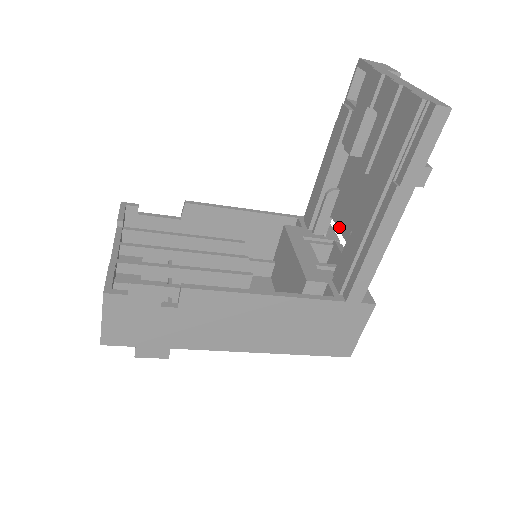
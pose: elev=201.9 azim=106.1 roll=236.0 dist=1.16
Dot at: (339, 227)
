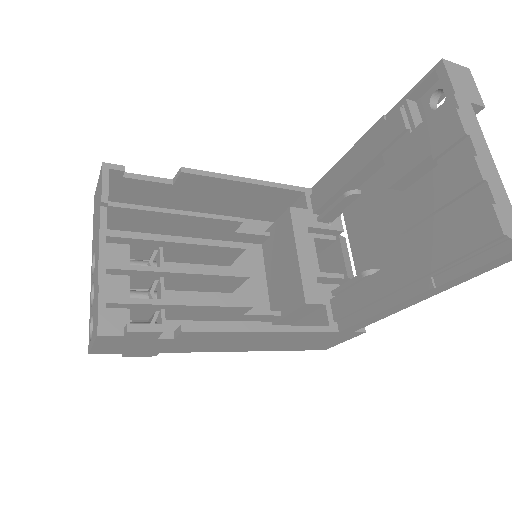
Dot at: (349, 236)
